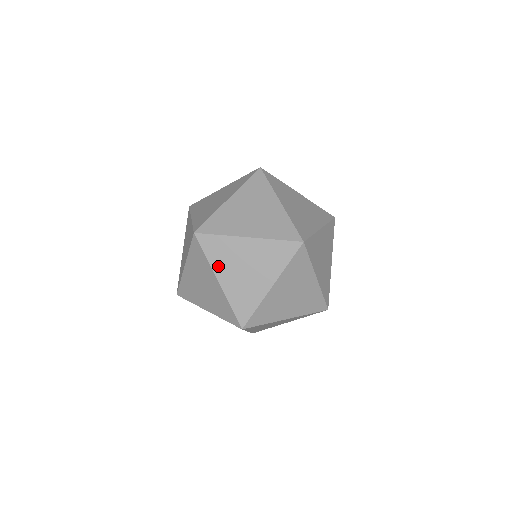
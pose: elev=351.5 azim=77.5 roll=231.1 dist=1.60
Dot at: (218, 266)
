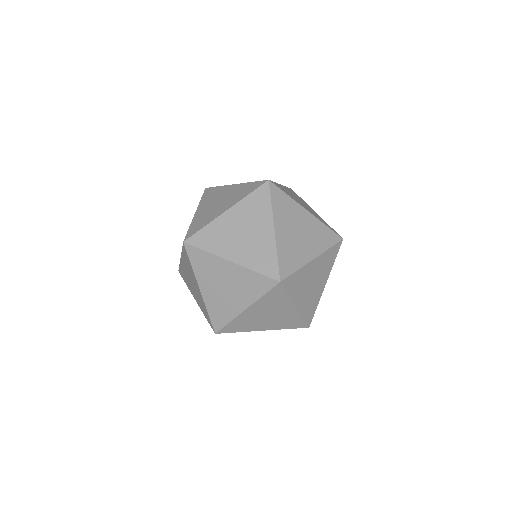
Dot at: (278, 217)
